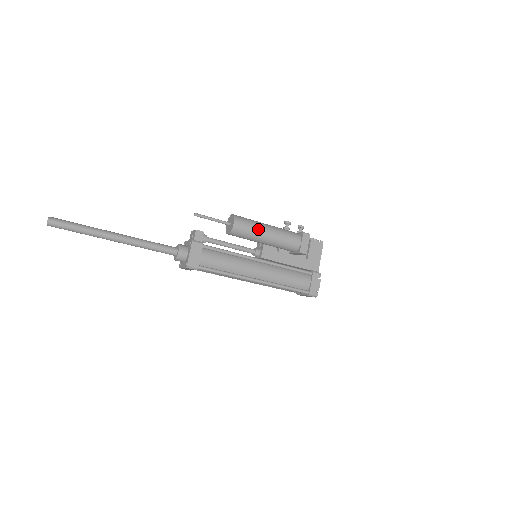
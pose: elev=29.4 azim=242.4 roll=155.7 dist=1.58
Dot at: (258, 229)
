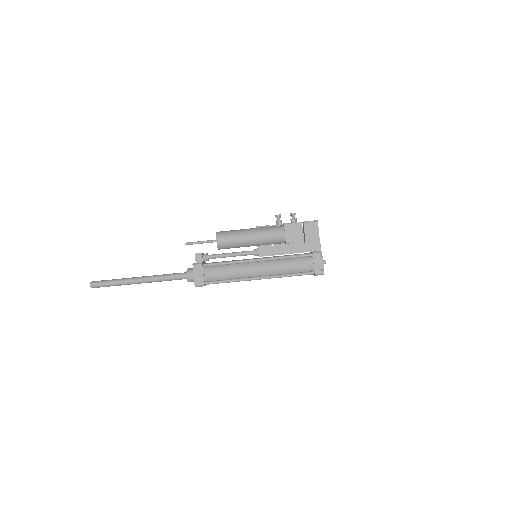
Dot at: (240, 237)
